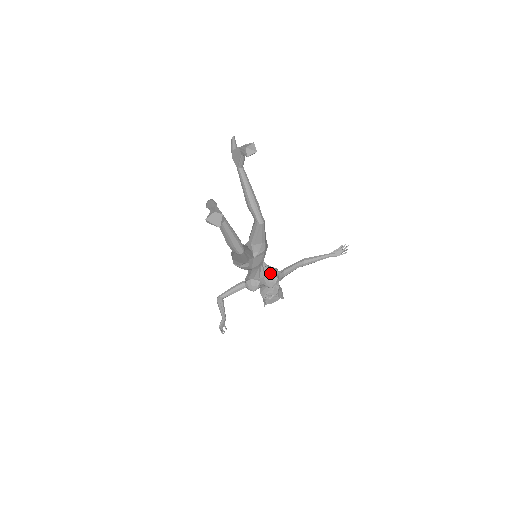
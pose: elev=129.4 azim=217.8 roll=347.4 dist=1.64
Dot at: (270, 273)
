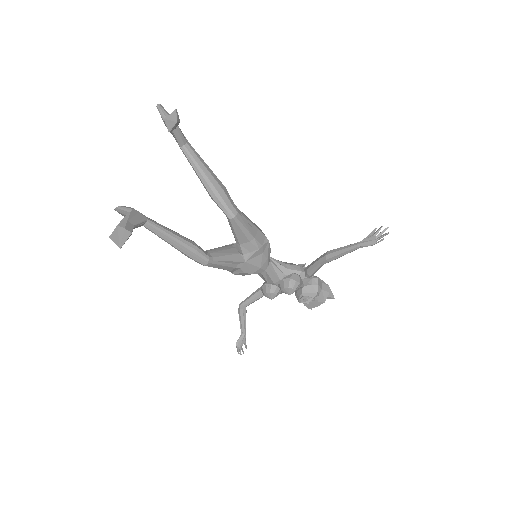
Dot at: (286, 275)
